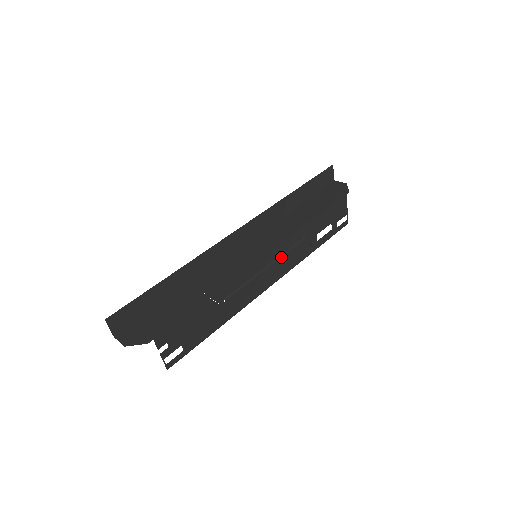
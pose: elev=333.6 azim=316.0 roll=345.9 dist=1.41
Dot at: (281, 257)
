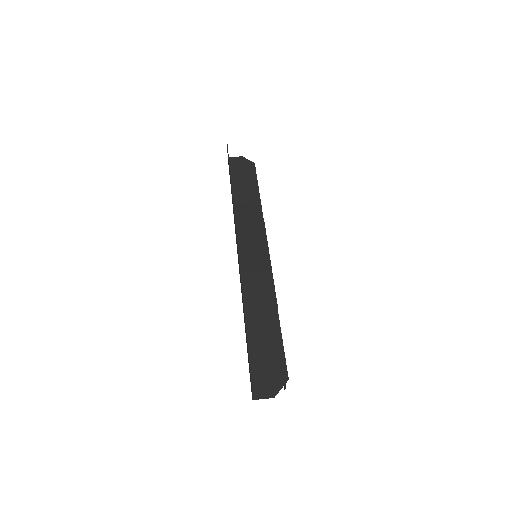
Dot at: occluded
